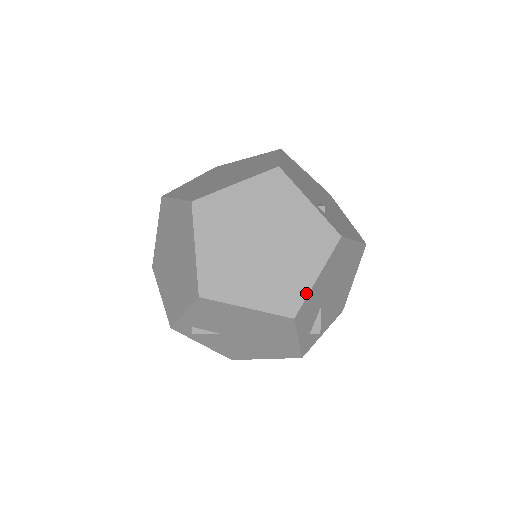
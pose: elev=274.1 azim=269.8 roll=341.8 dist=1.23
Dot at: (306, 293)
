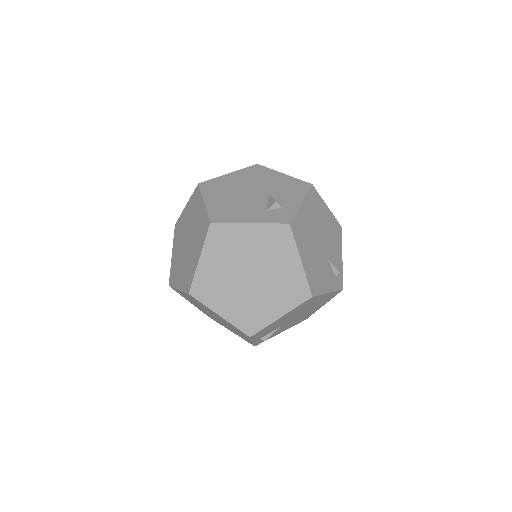
Dot at: occluded
